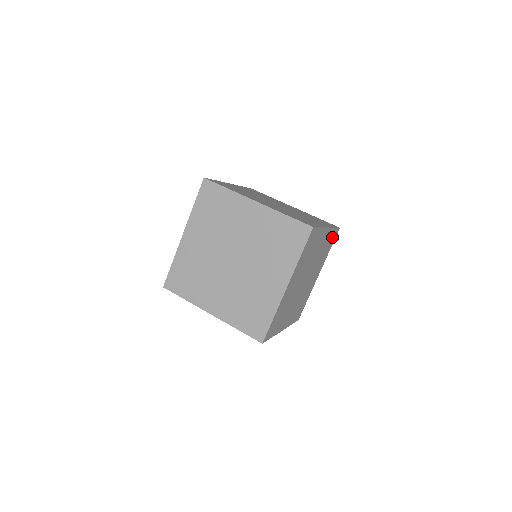
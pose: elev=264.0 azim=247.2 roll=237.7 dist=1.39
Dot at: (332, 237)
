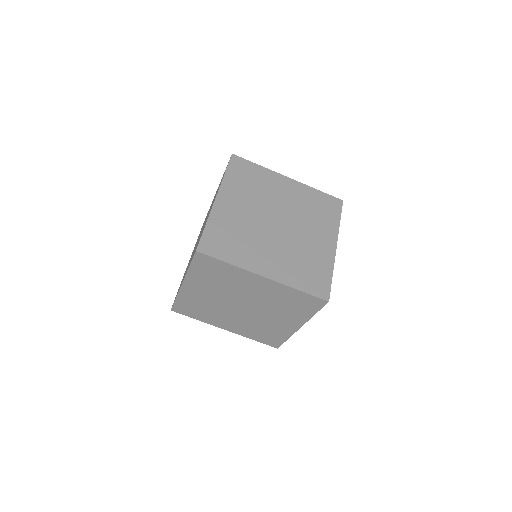
Dot at: occluded
